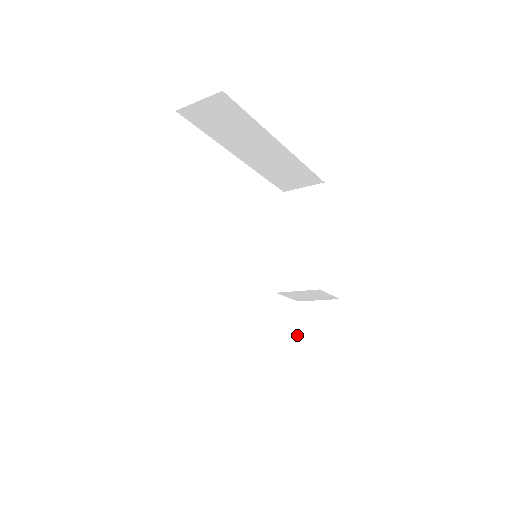
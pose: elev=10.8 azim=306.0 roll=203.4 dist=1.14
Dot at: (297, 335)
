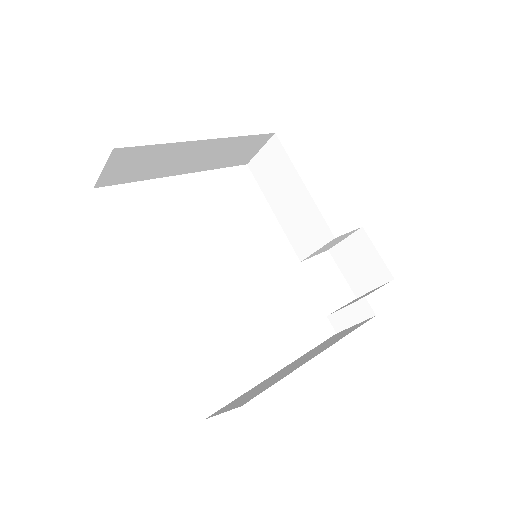
Dot at: (346, 280)
